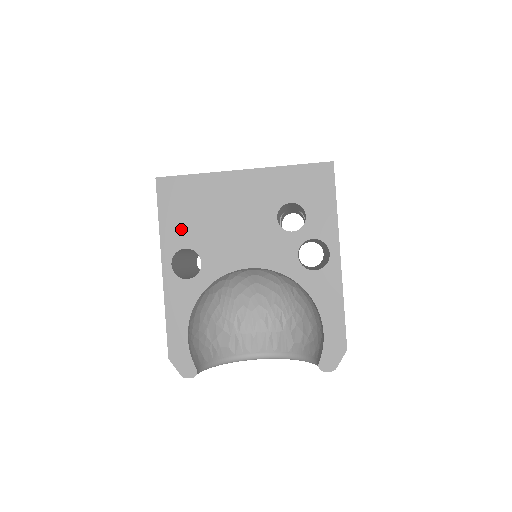
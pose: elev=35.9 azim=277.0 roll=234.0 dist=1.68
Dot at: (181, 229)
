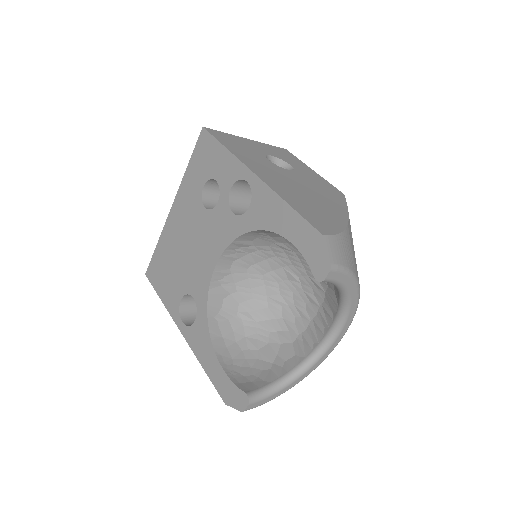
Dot at: (172, 289)
